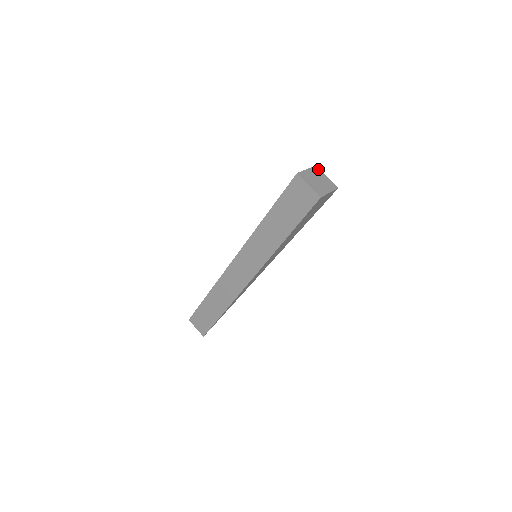
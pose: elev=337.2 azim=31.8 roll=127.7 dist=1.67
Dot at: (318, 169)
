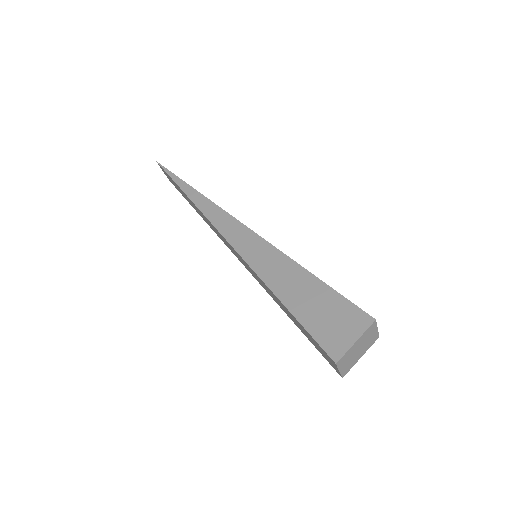
Dot at: (373, 326)
